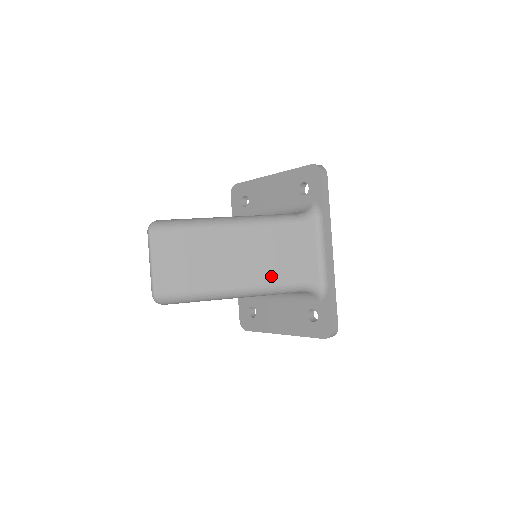
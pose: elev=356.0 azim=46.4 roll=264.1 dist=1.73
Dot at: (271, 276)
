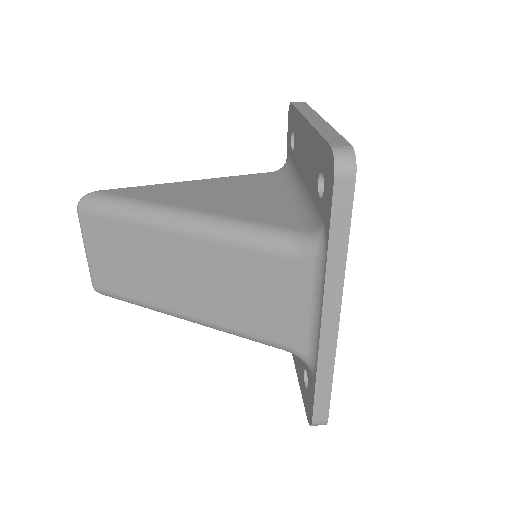
Dot at: (231, 317)
